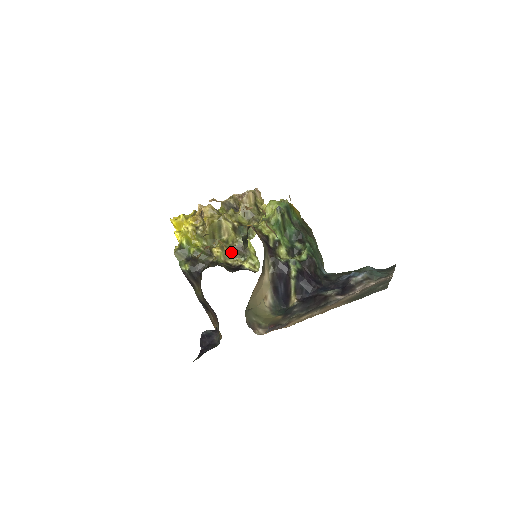
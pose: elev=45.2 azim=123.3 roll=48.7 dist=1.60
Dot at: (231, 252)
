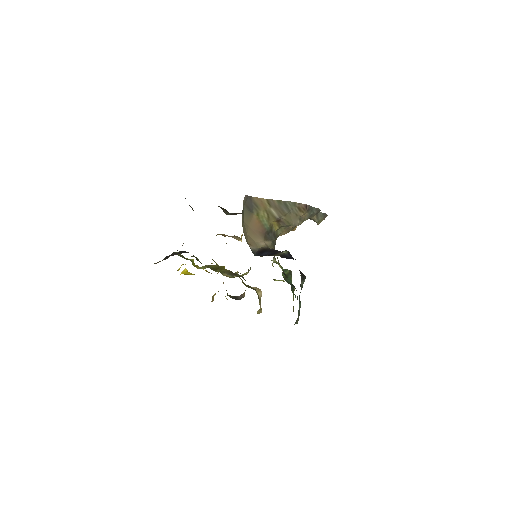
Dot at: (225, 270)
